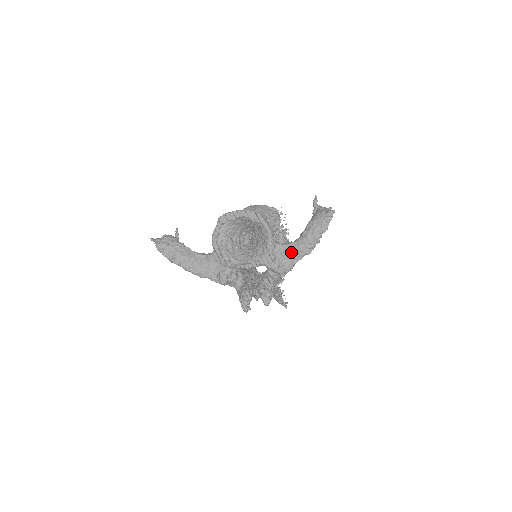
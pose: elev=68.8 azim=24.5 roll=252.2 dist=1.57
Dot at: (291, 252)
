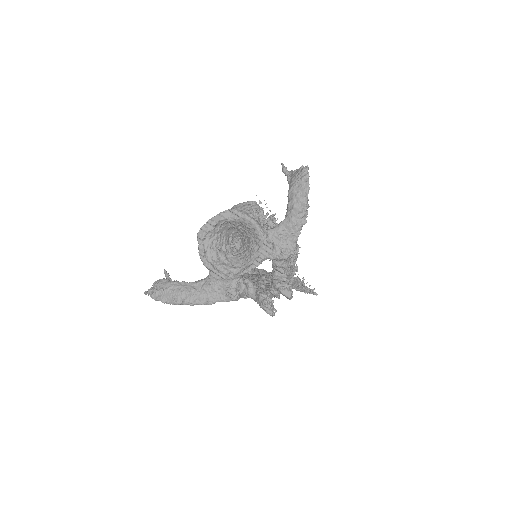
Dot at: (286, 231)
